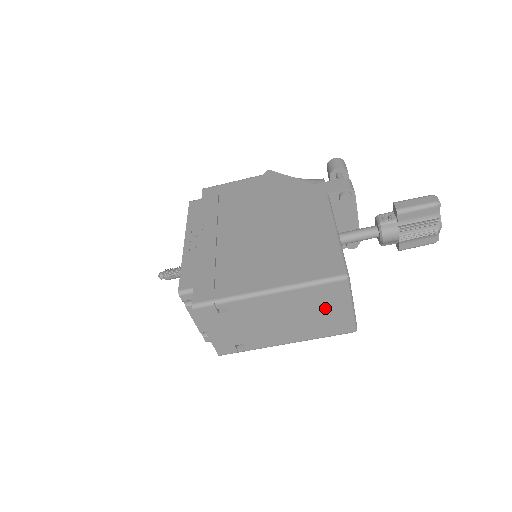
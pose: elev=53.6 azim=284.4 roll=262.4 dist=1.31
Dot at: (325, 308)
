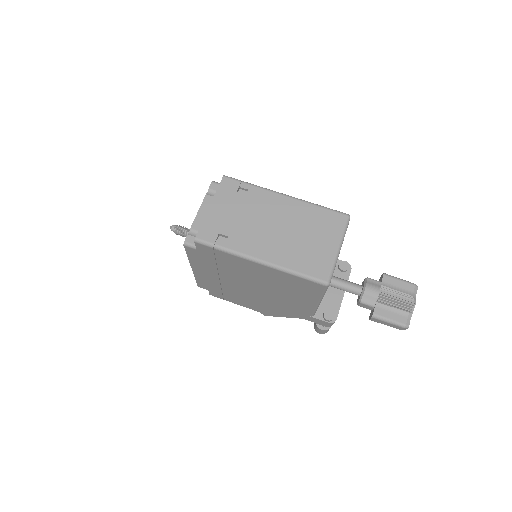
Dot at: (318, 236)
